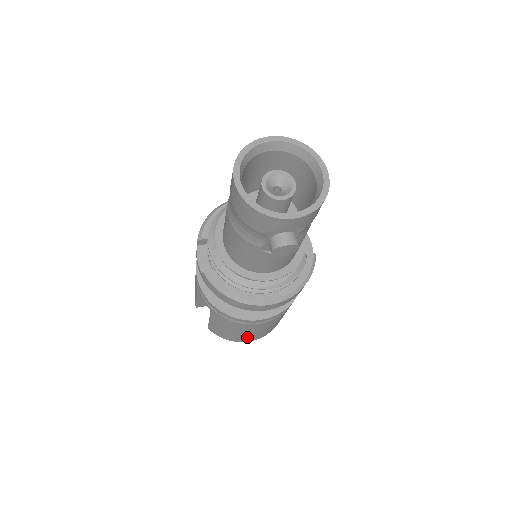
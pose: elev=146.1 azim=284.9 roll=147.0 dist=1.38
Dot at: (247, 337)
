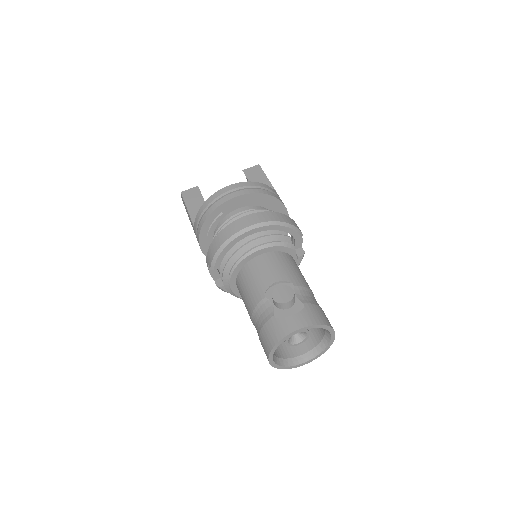
Dot at: occluded
